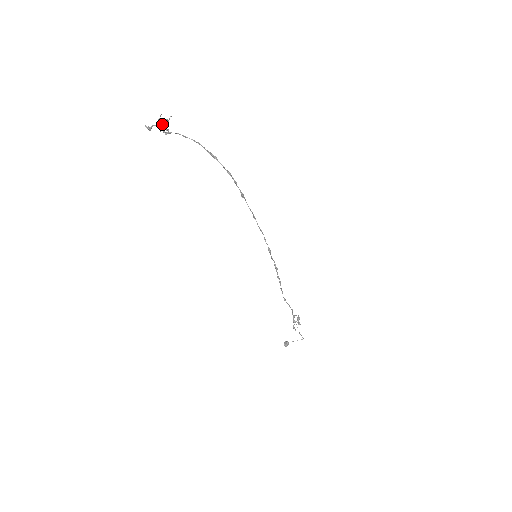
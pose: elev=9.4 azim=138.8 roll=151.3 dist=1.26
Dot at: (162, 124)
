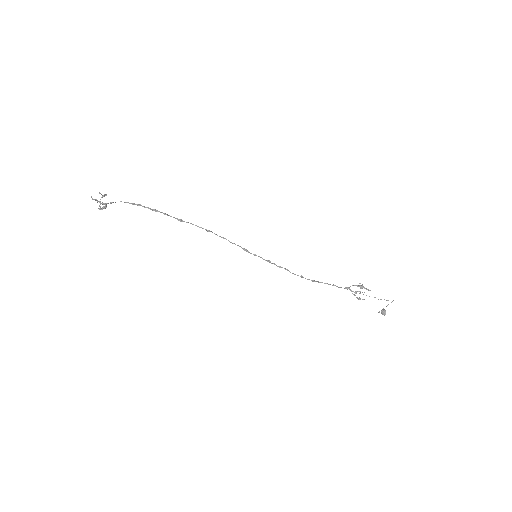
Dot at: (100, 202)
